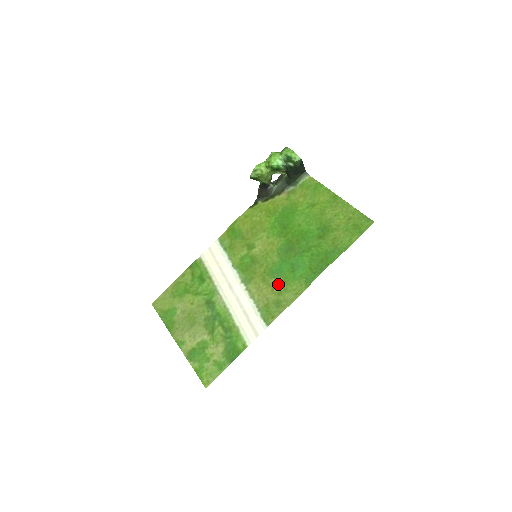
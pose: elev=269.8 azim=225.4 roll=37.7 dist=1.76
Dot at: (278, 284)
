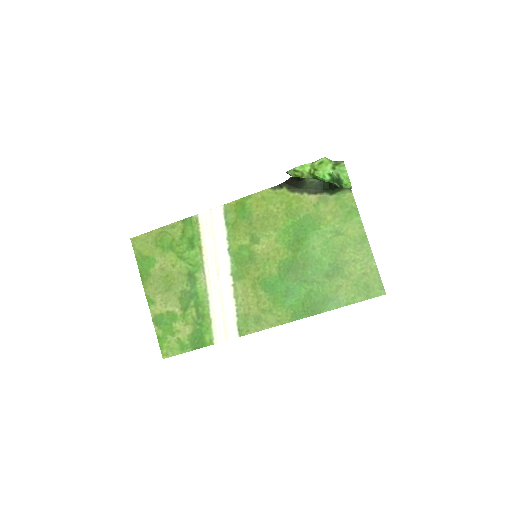
Dot at: (266, 300)
